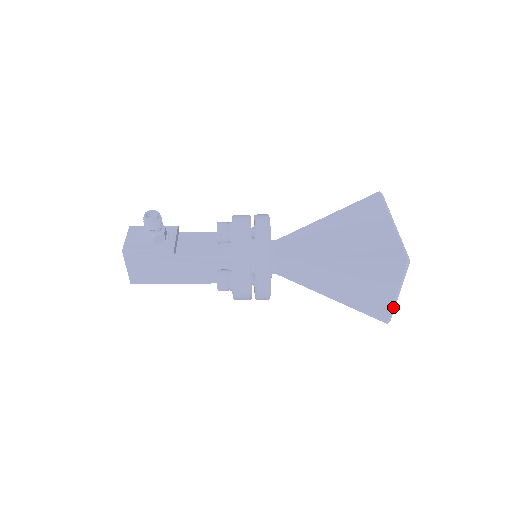
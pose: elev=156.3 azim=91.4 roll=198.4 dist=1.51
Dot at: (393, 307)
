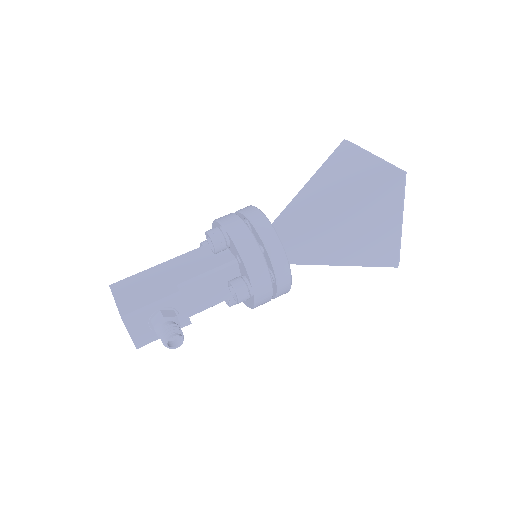
Dot at: occluded
